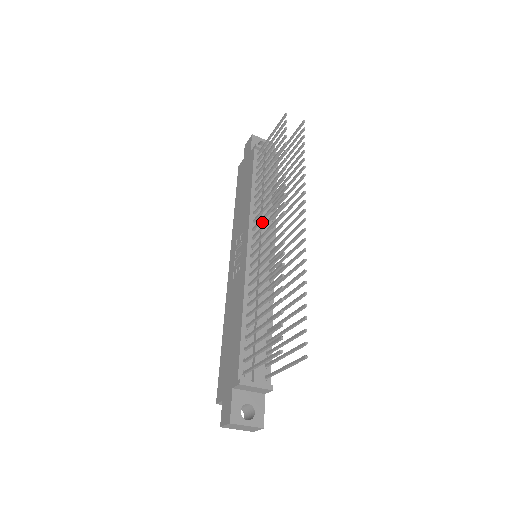
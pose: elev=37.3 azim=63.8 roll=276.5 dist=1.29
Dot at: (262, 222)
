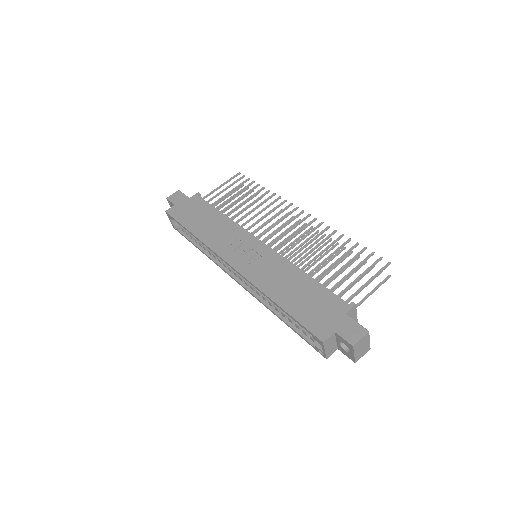
Dot at: occluded
